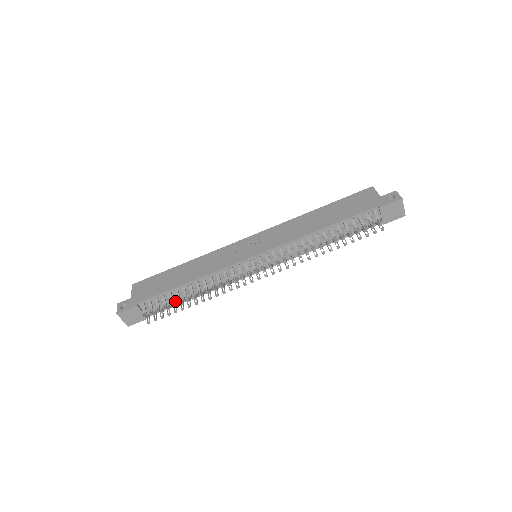
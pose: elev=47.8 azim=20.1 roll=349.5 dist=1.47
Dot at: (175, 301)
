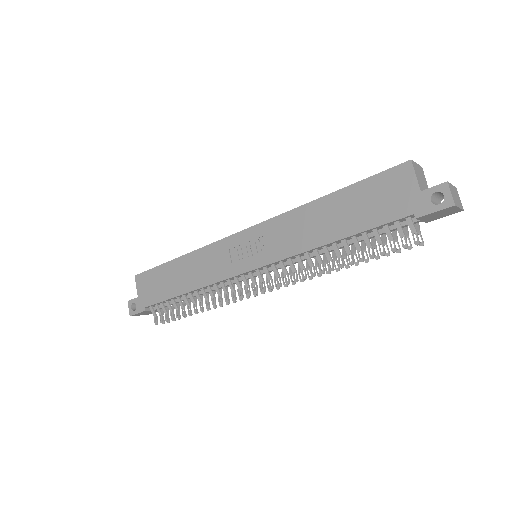
Dot at: occluded
